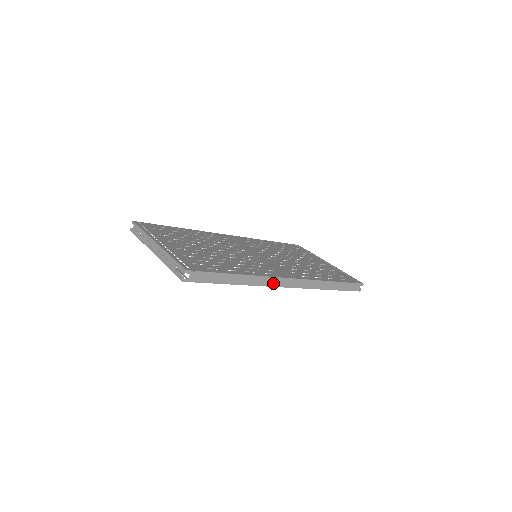
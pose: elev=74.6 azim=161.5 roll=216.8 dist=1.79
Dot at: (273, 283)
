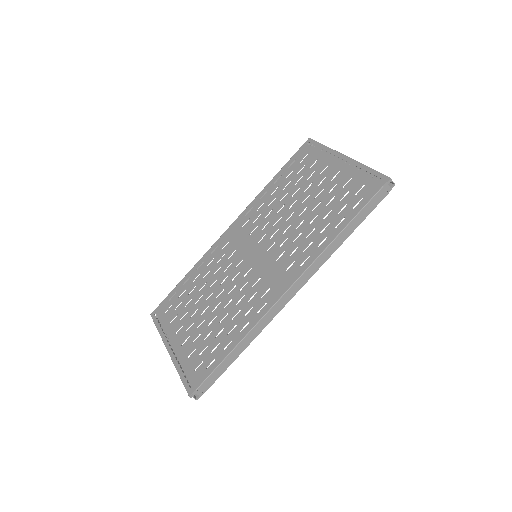
Dot at: (275, 312)
